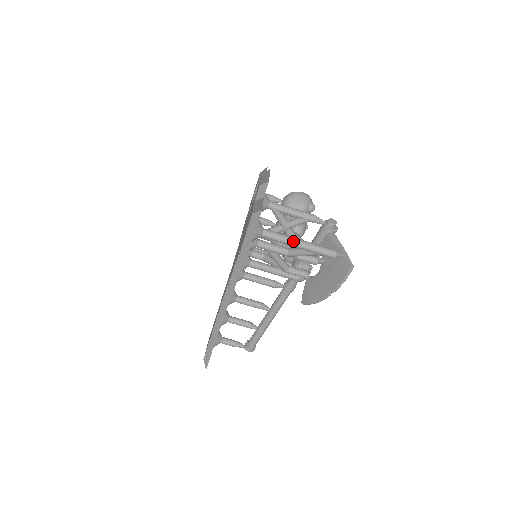
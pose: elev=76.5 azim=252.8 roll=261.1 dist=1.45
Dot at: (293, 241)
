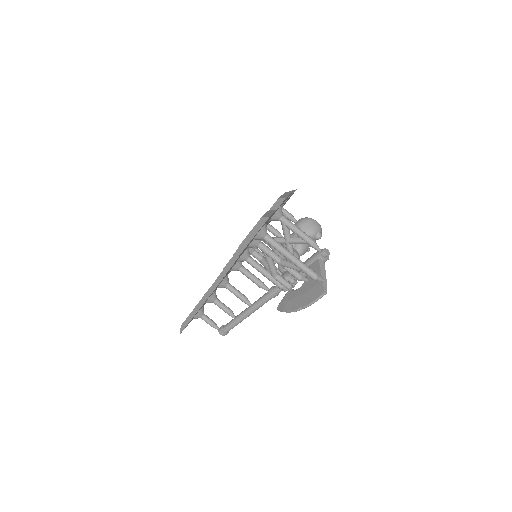
Dot at: (286, 253)
